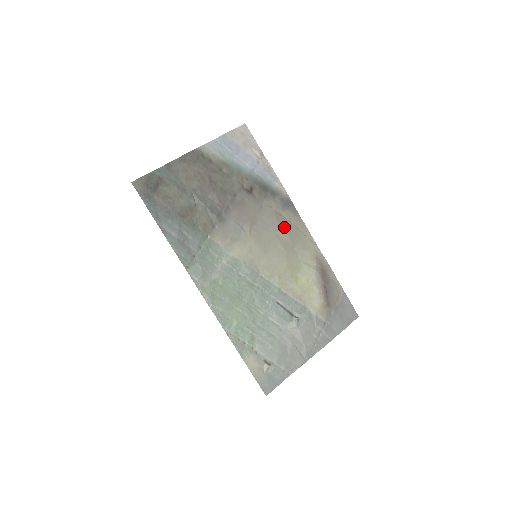
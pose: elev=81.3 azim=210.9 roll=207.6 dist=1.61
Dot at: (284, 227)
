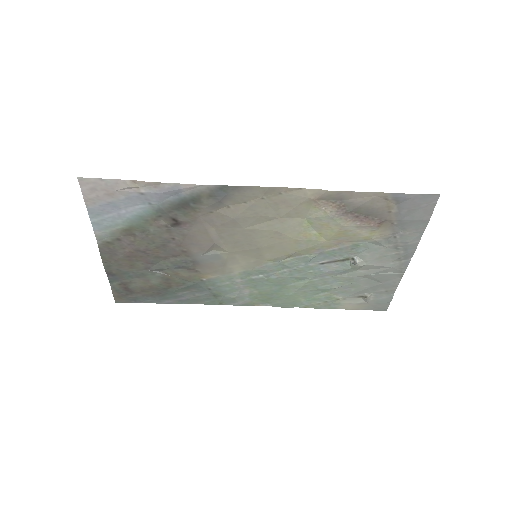
Dot at: (247, 214)
